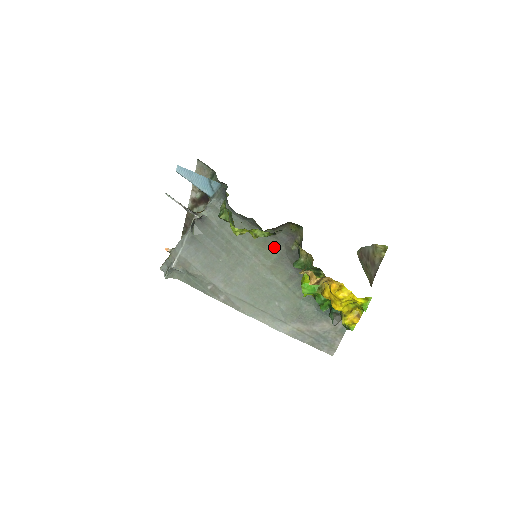
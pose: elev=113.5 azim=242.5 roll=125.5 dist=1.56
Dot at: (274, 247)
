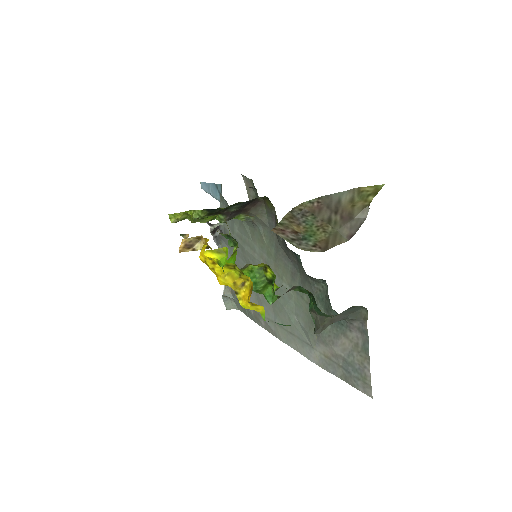
Dot at: (269, 239)
